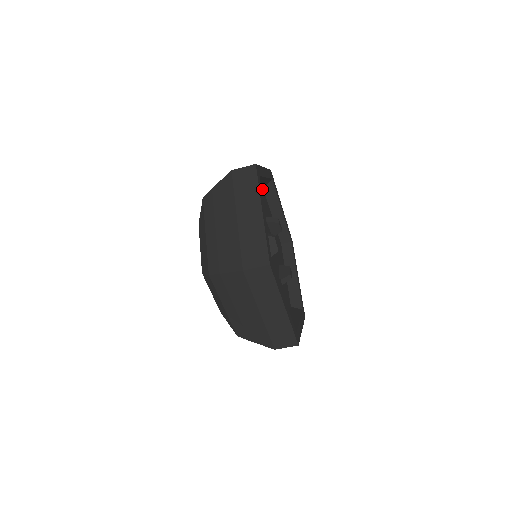
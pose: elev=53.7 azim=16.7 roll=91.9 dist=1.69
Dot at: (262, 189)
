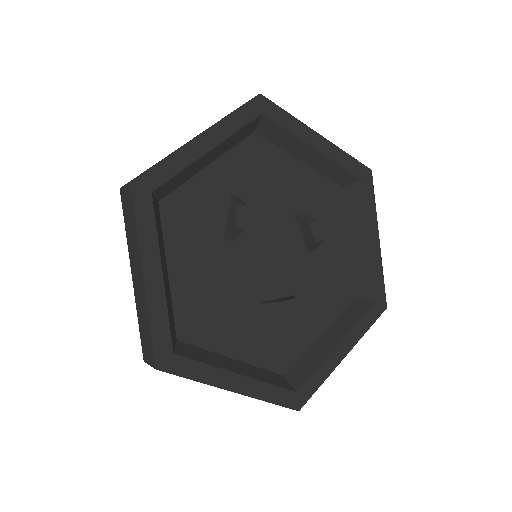
Dot at: (337, 186)
